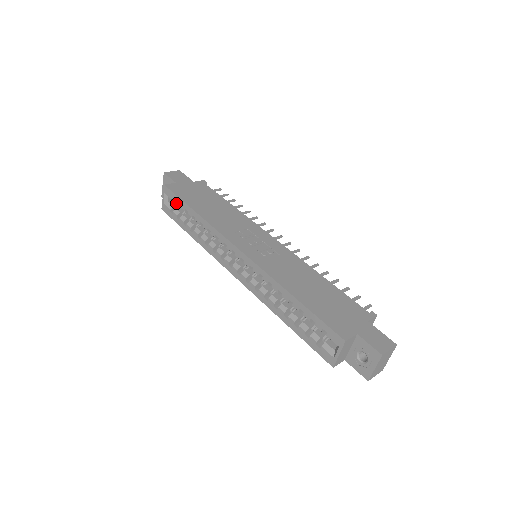
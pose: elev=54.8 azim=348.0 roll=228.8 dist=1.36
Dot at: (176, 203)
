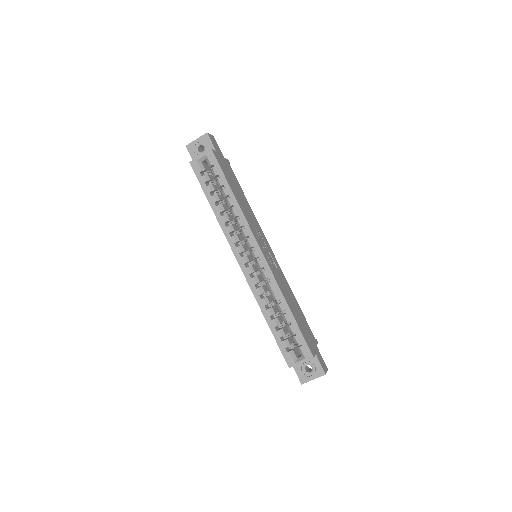
Dot at: (215, 172)
